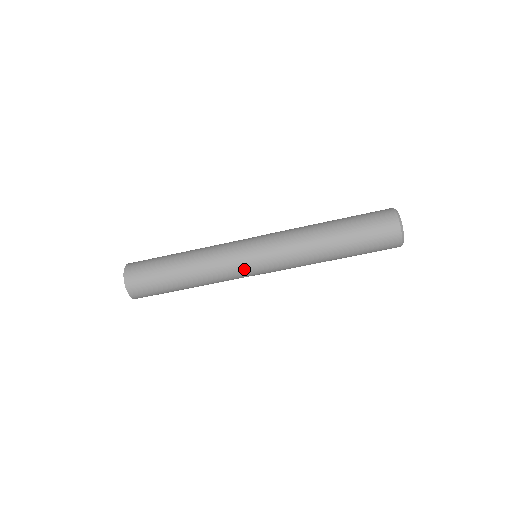
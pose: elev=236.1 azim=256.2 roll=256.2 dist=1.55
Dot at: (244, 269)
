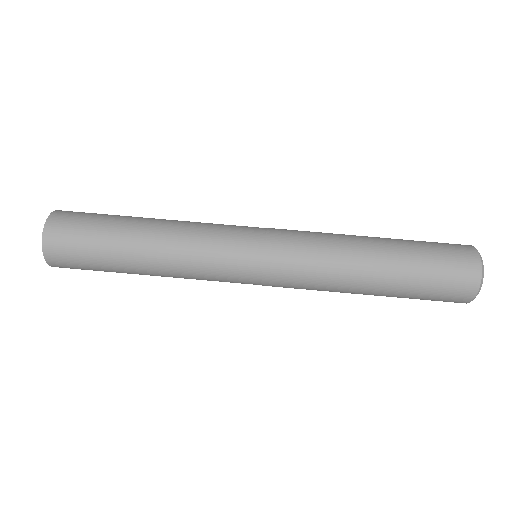
Dot at: (235, 272)
